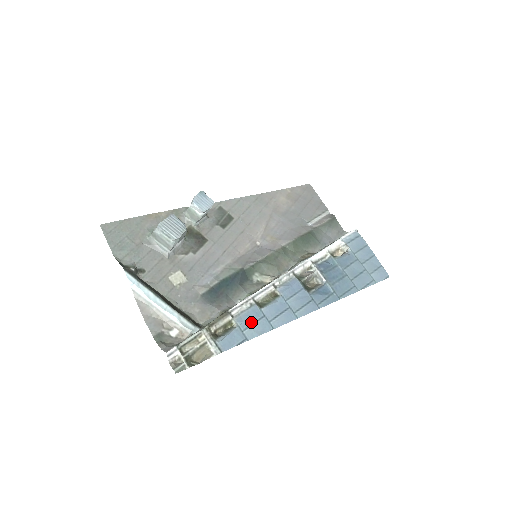
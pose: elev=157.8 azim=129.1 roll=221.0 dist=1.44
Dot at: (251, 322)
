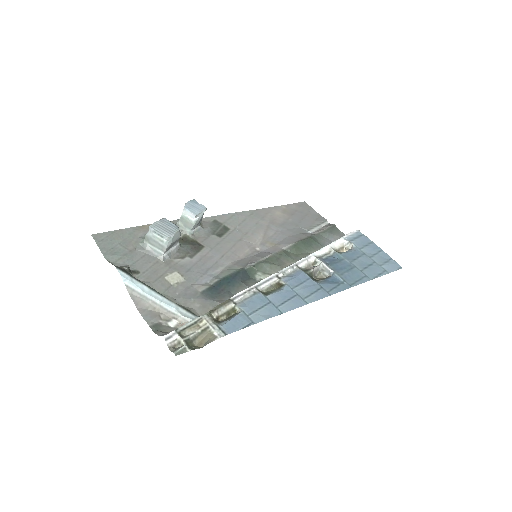
Dot at: (256, 307)
